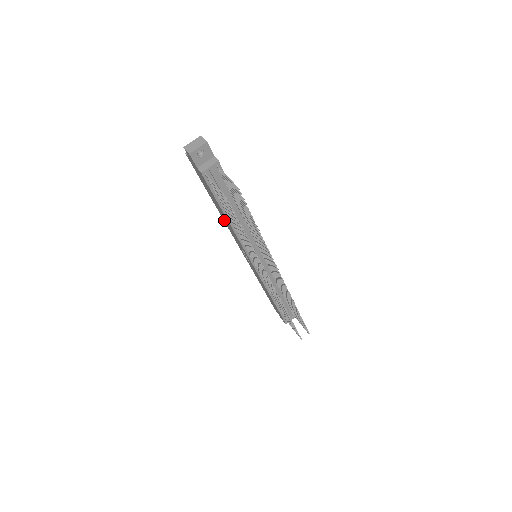
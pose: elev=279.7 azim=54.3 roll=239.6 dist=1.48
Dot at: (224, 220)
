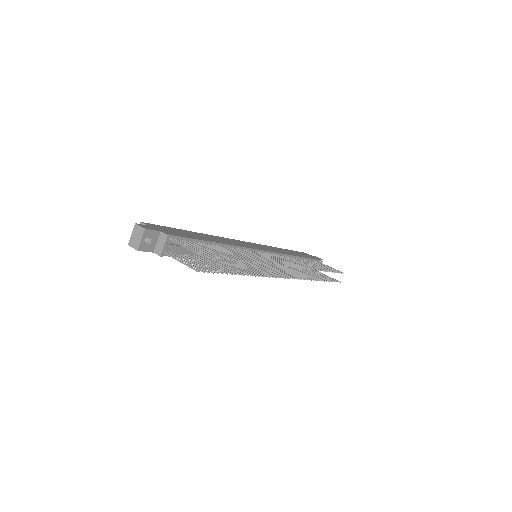
Dot at: occluded
